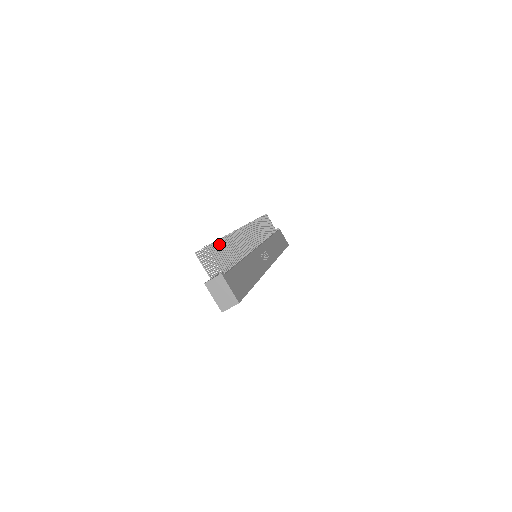
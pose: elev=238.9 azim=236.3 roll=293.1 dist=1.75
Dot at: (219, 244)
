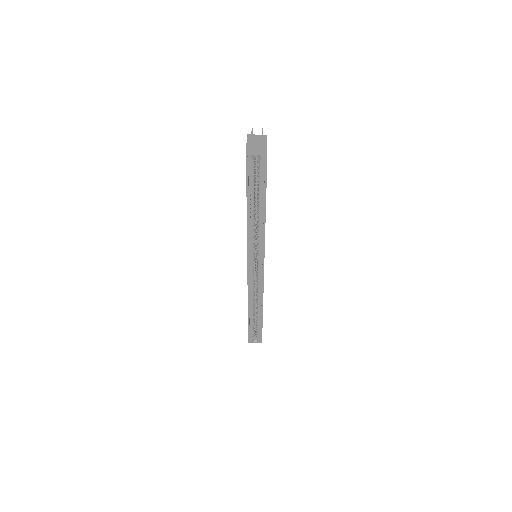
Dot at: occluded
